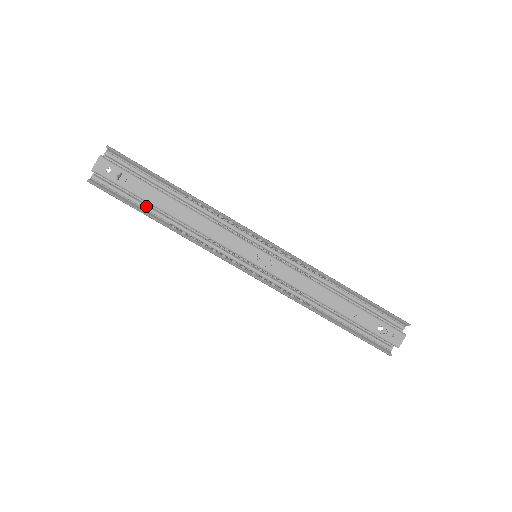
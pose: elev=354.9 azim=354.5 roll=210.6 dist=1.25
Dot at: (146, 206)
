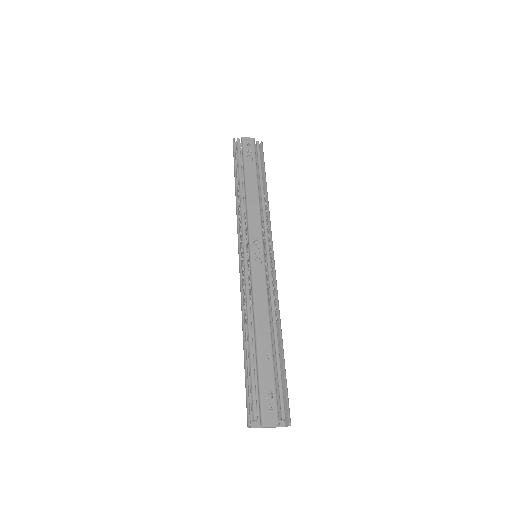
Dot at: (241, 172)
